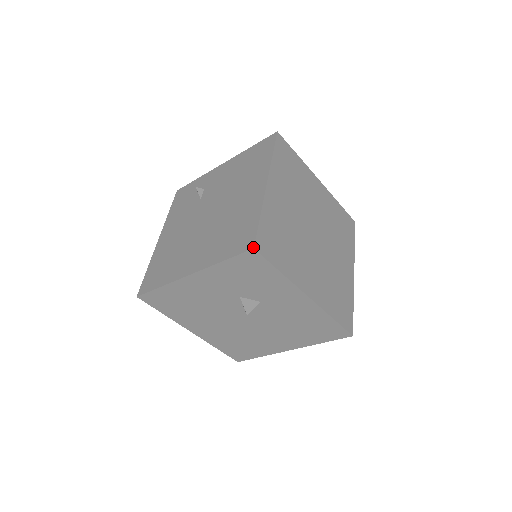
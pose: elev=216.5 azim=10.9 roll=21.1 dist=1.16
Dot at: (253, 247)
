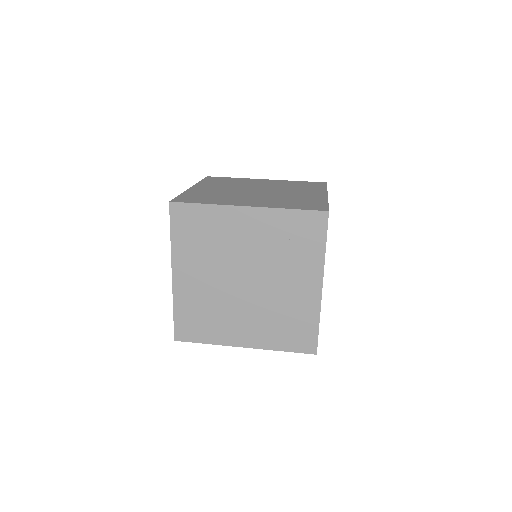
Dot at: (174, 339)
